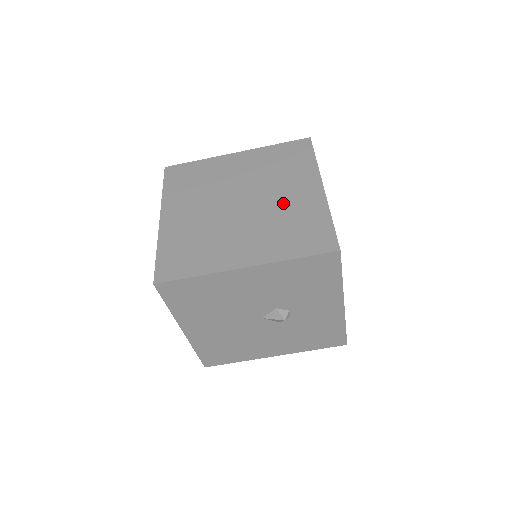
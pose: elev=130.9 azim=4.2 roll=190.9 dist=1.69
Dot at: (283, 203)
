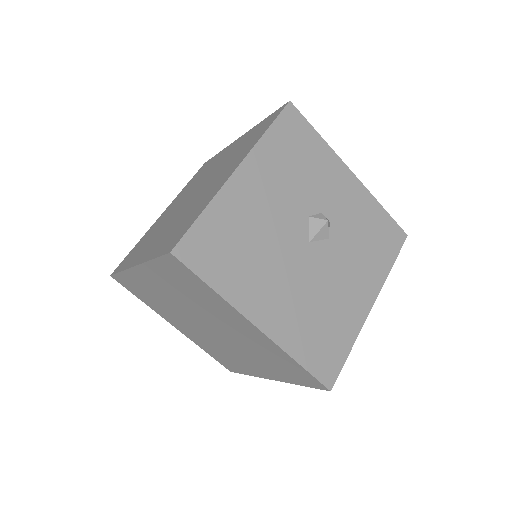
Dot at: (223, 161)
